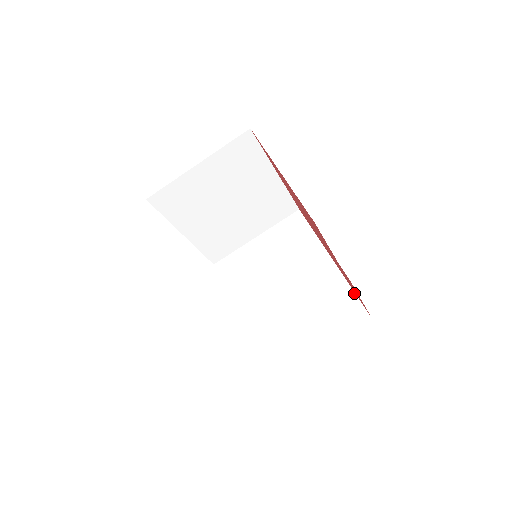
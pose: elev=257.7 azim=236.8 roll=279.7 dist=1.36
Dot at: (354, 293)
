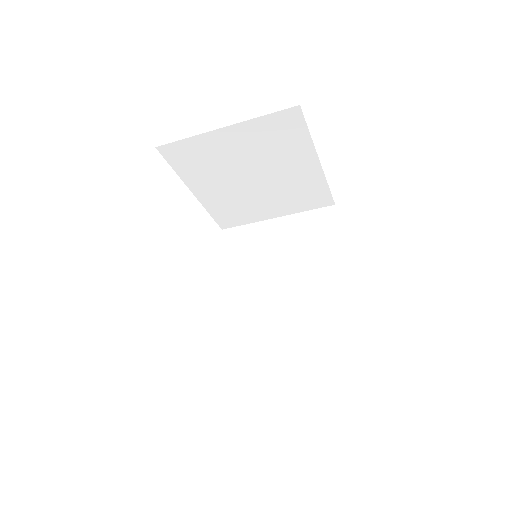
Dot at: (351, 334)
